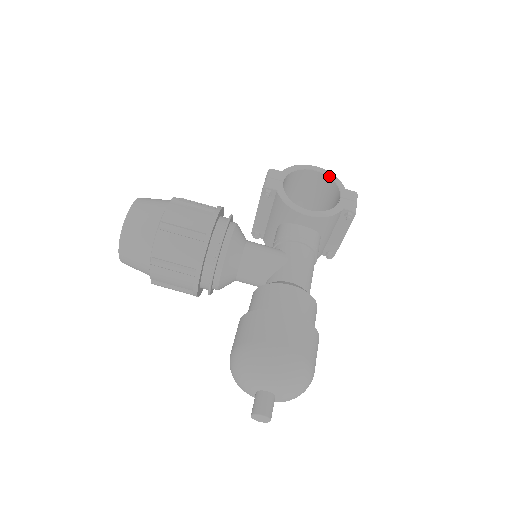
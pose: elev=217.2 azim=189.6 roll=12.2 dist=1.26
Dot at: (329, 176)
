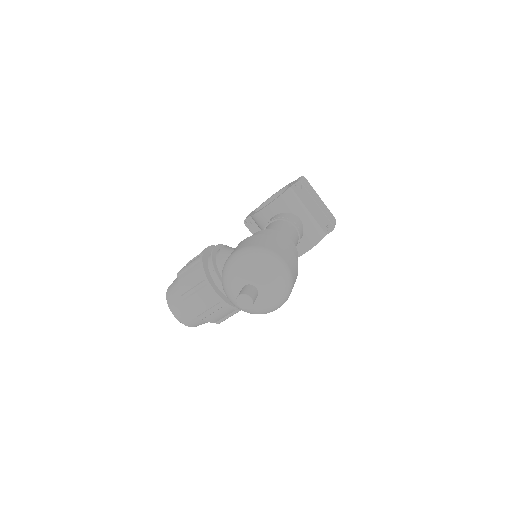
Dot at: (285, 187)
